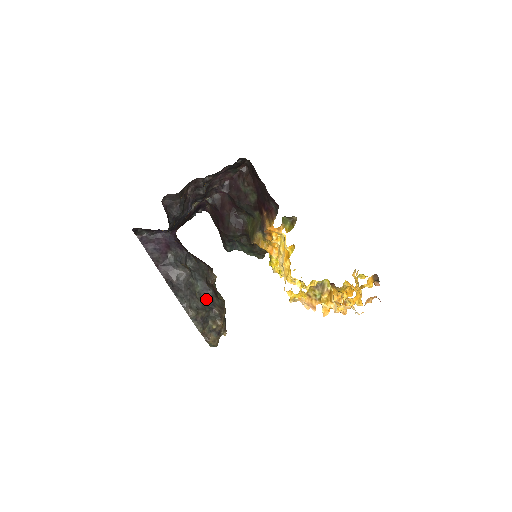
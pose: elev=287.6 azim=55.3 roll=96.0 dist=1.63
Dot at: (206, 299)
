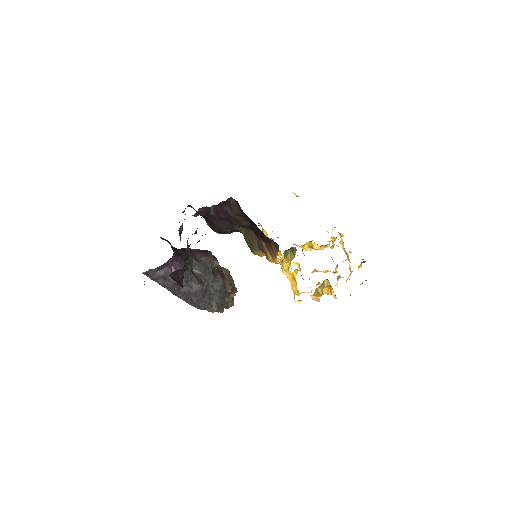
Dot at: (219, 288)
